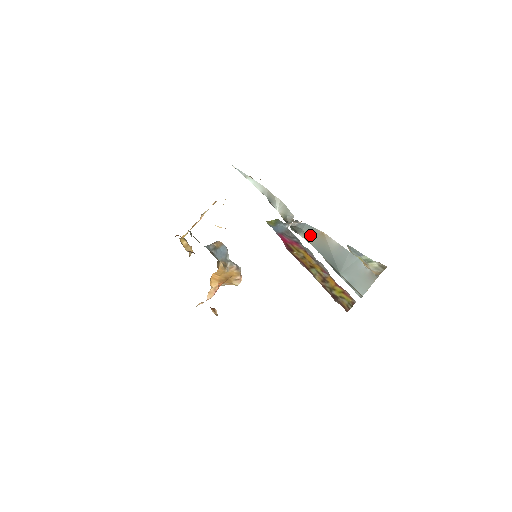
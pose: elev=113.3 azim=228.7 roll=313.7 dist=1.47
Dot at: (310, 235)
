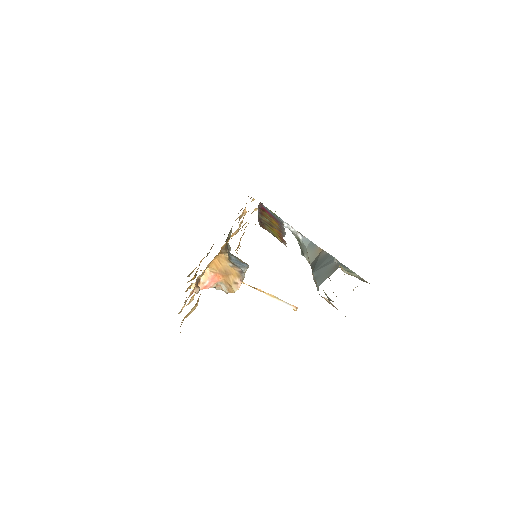
Dot at: (311, 253)
